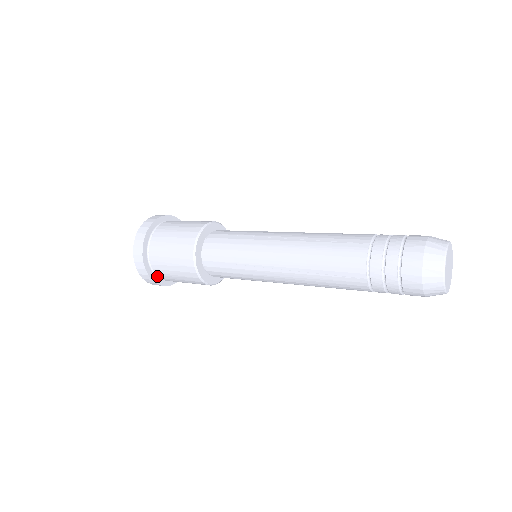
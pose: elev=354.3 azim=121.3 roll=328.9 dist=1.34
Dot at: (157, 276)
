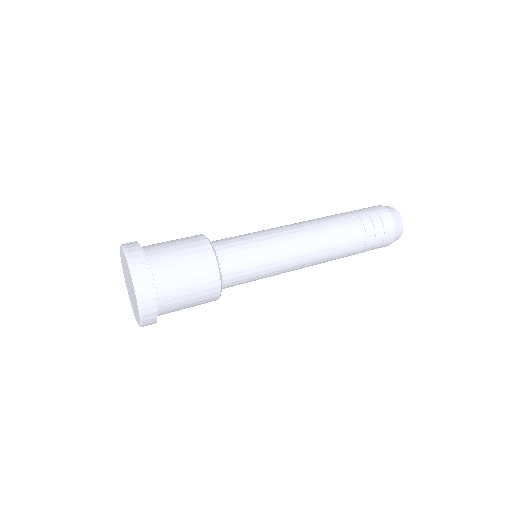
Dot at: occluded
